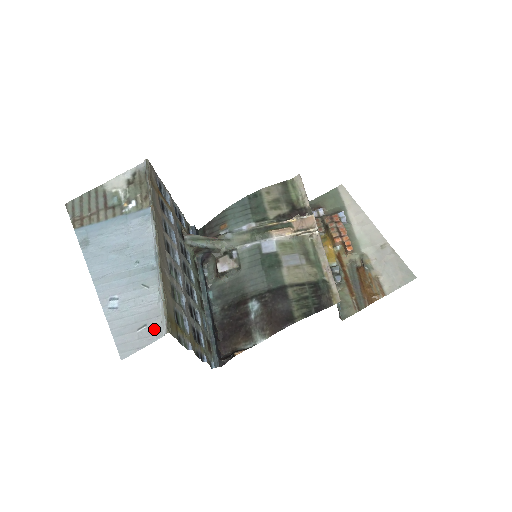
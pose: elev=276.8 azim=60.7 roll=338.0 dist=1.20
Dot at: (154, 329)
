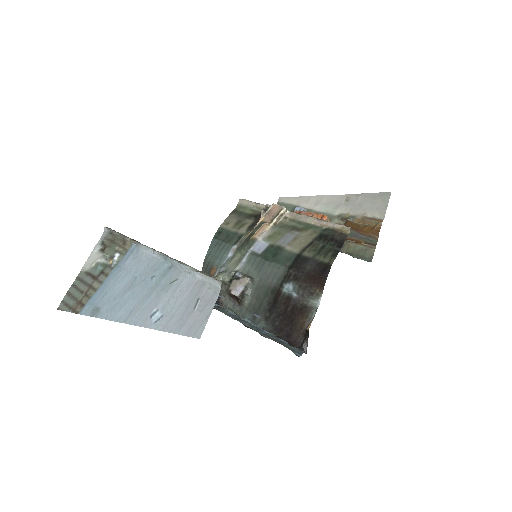
Dot at: (208, 294)
